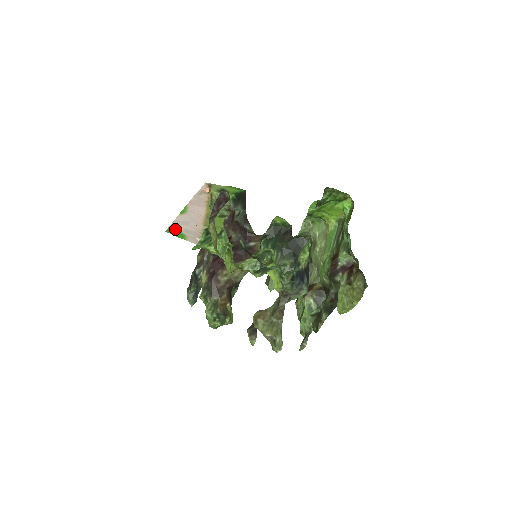
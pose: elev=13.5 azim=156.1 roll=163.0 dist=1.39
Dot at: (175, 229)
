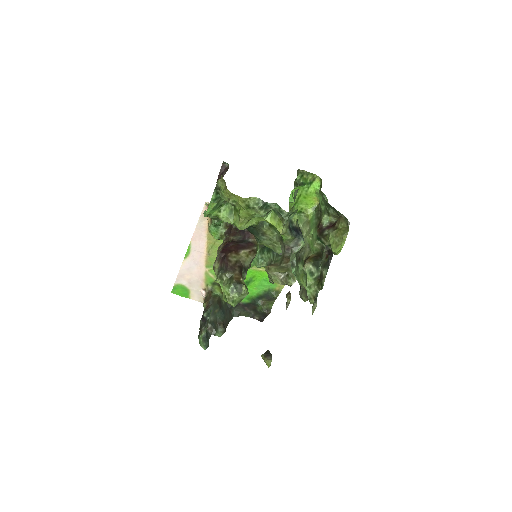
Dot at: (180, 285)
